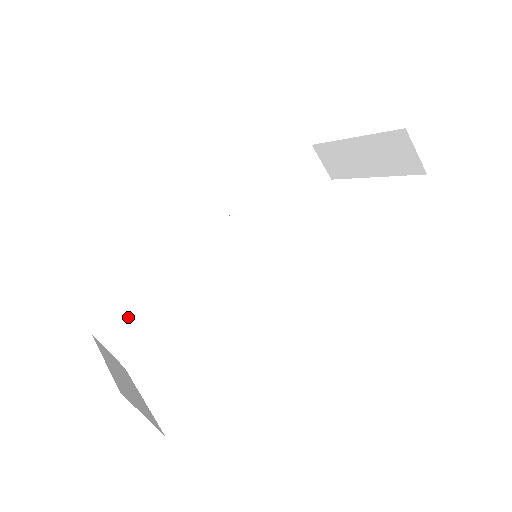
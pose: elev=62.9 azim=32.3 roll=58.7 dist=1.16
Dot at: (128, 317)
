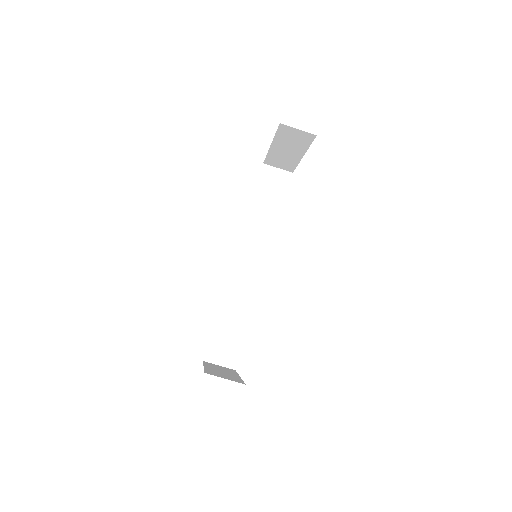
Dot at: (218, 339)
